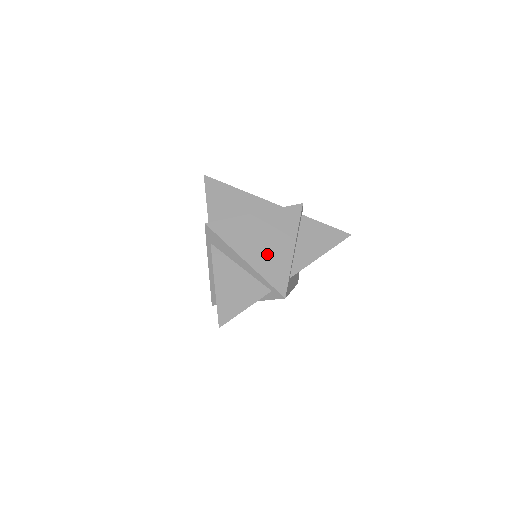
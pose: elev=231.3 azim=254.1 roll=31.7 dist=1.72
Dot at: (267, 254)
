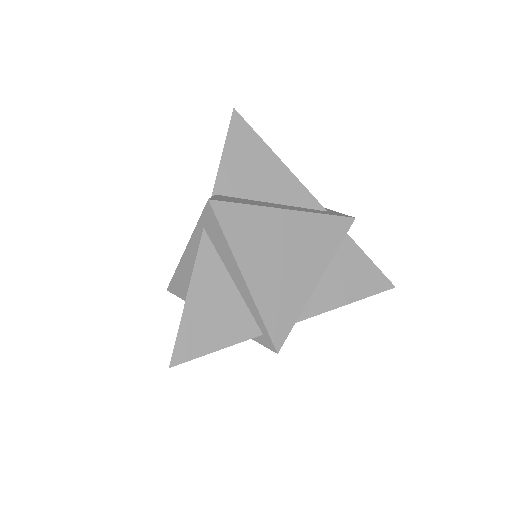
Dot at: (279, 280)
